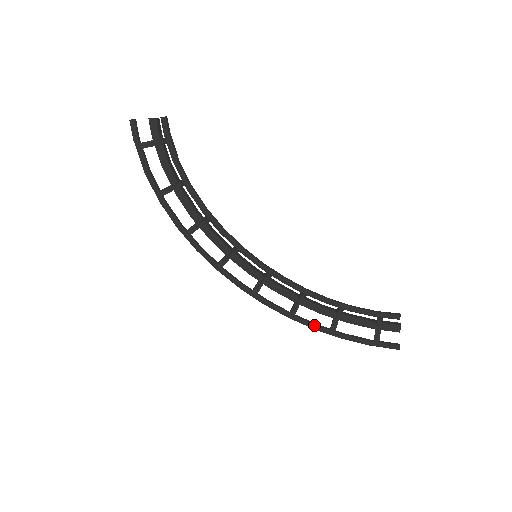
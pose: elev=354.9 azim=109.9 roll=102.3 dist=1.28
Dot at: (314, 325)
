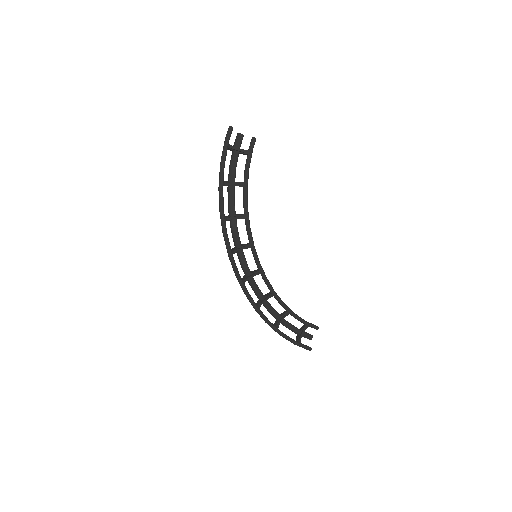
Dot at: (268, 320)
